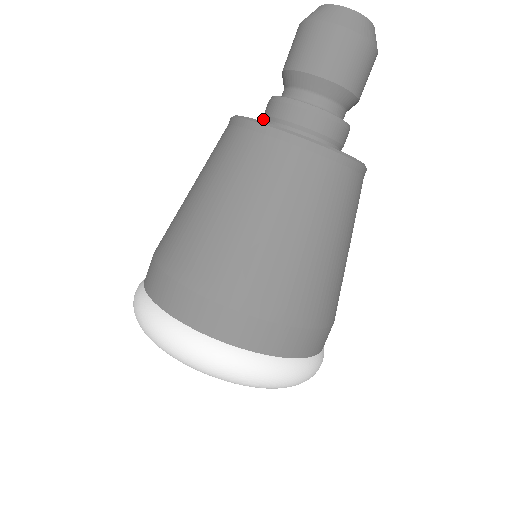
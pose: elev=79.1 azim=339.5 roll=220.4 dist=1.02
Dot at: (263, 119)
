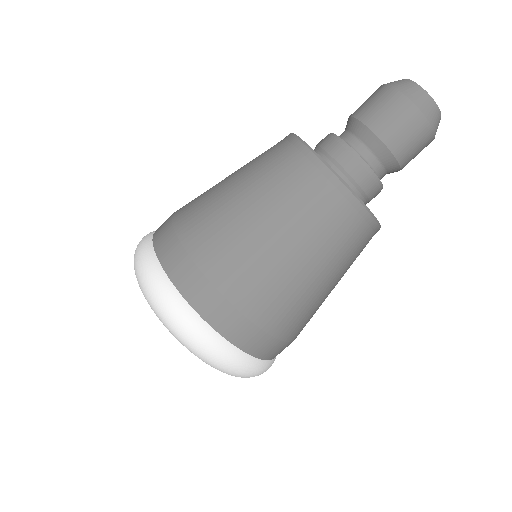
Dot at: (315, 147)
